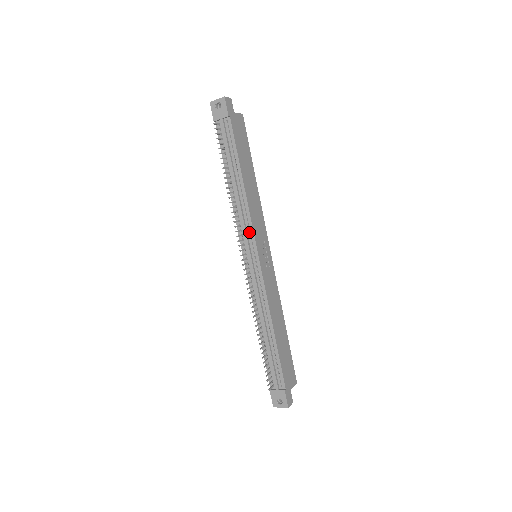
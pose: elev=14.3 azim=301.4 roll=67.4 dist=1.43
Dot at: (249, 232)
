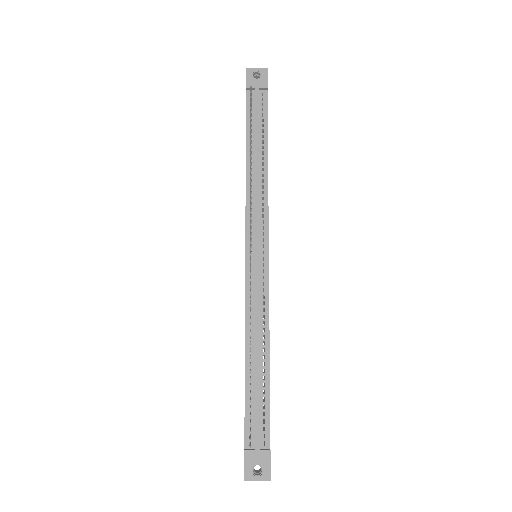
Dot at: (262, 220)
